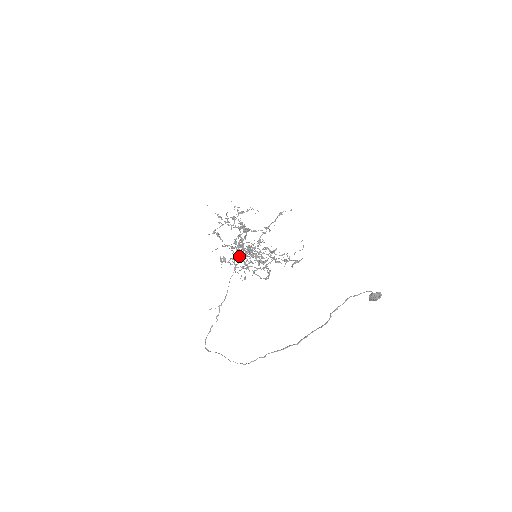
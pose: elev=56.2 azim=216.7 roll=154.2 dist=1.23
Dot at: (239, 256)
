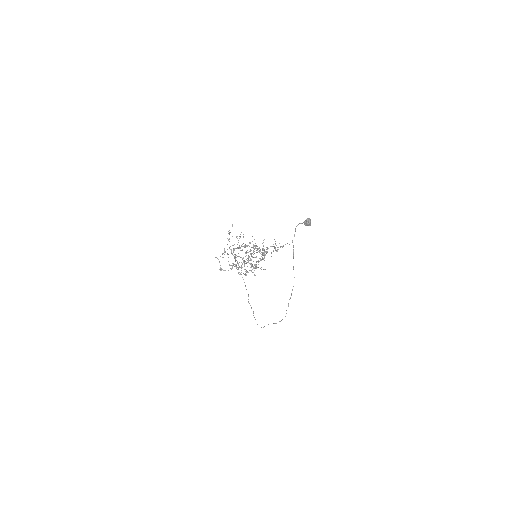
Dot at: occluded
